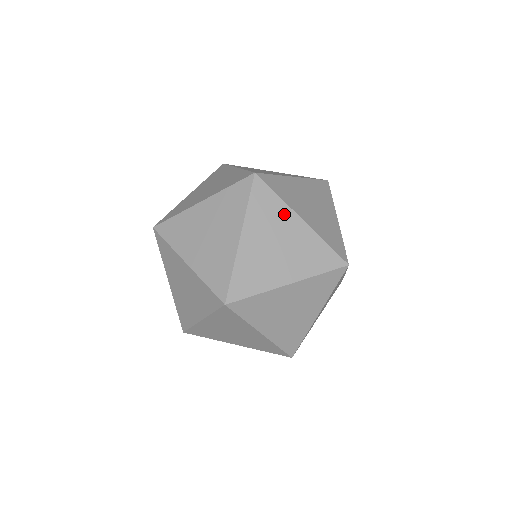
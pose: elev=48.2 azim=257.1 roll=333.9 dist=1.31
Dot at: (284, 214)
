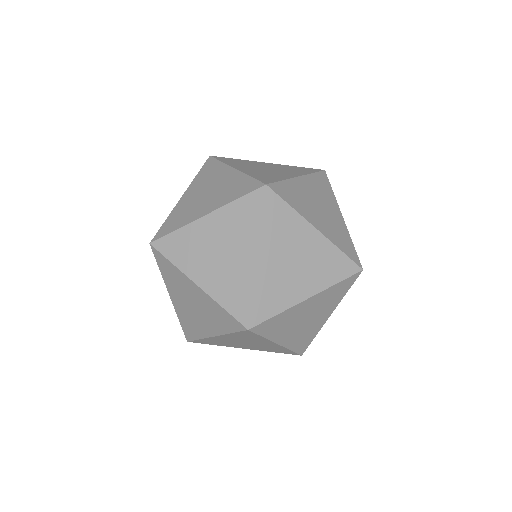
Dot at: (299, 226)
